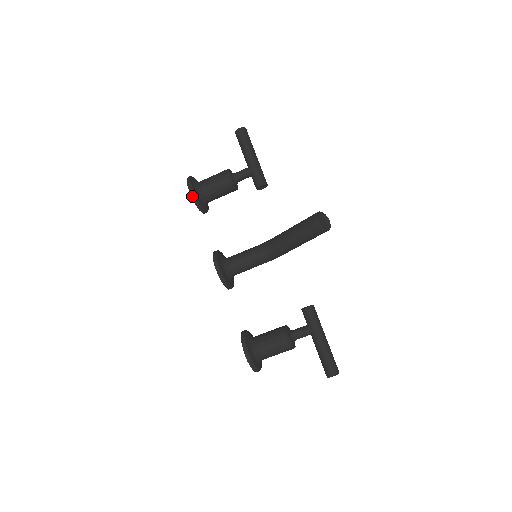
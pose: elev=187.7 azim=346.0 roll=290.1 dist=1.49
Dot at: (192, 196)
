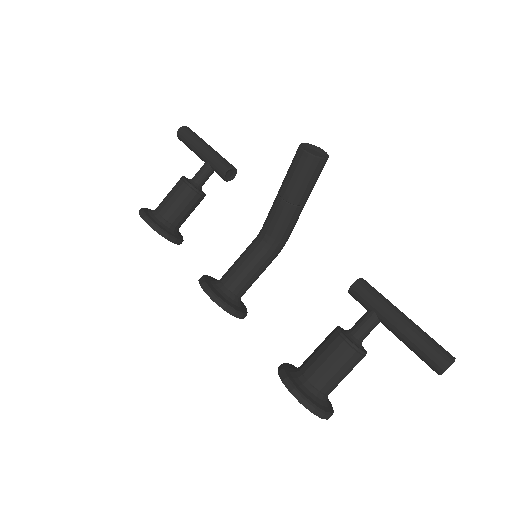
Dot at: (149, 224)
